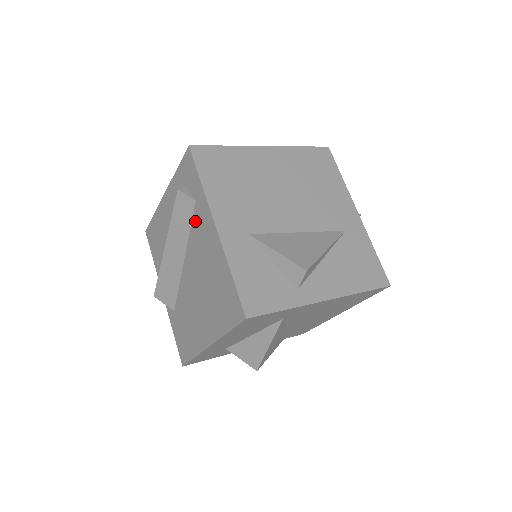
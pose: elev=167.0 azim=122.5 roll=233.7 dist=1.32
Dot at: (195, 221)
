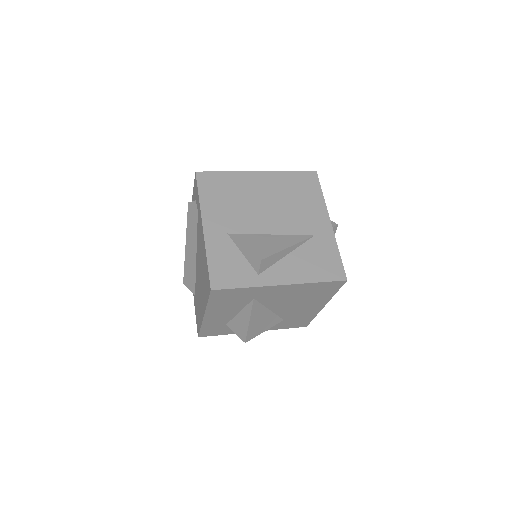
Dot at: (198, 225)
